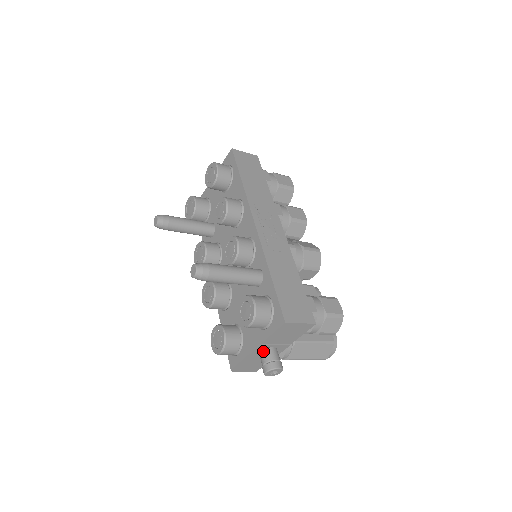
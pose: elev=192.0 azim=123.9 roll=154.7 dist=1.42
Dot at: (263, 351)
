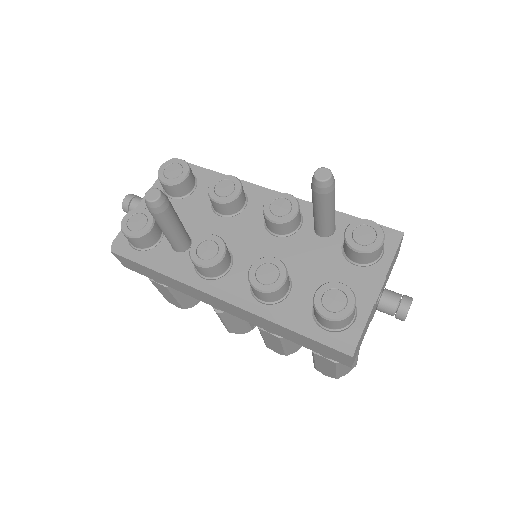
Dot at: (385, 291)
